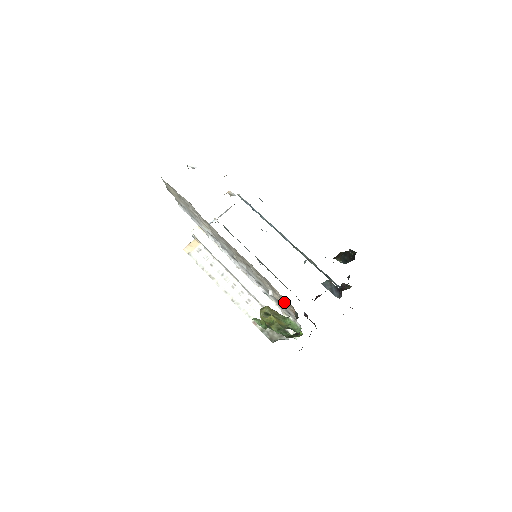
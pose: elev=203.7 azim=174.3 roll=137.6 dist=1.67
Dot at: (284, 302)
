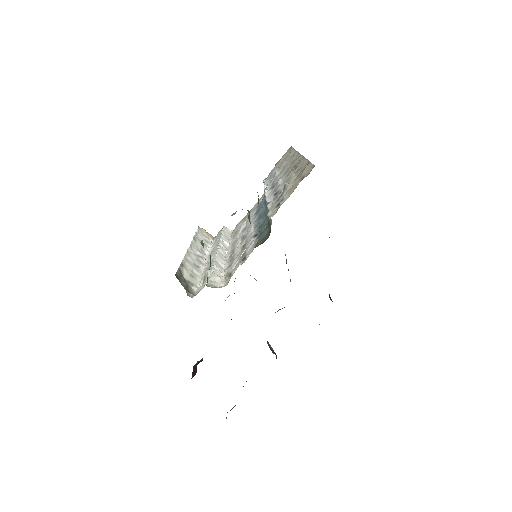
Dot at: (298, 180)
